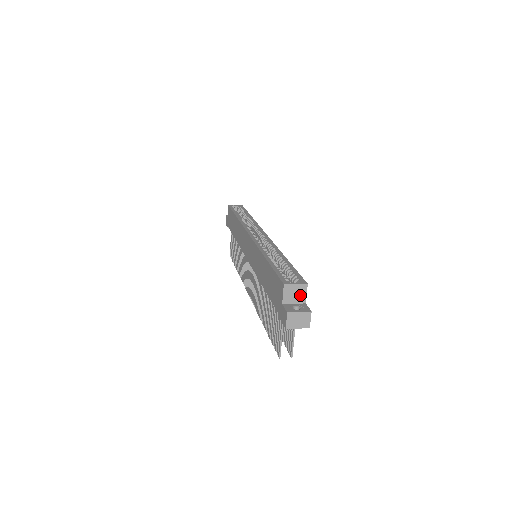
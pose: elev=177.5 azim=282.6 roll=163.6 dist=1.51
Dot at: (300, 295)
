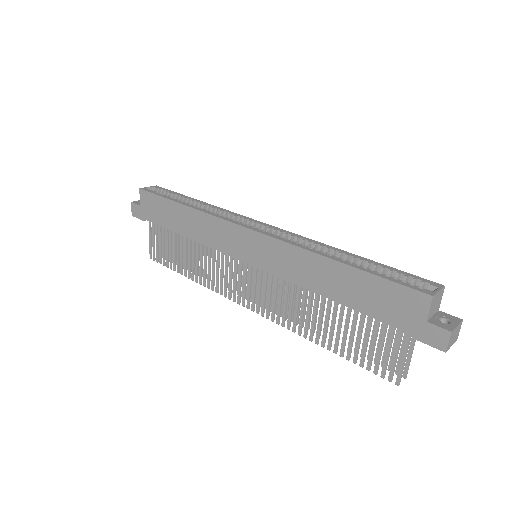
Dot at: (438, 303)
